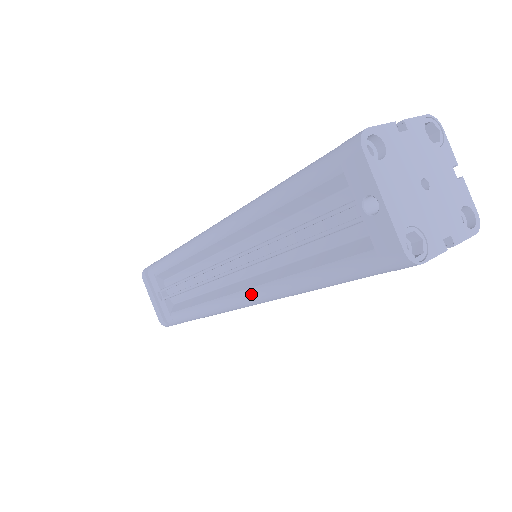
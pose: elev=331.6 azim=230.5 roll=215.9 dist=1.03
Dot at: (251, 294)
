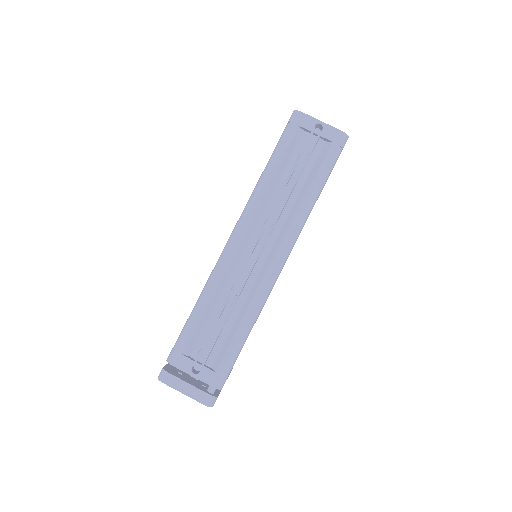
Dot at: (286, 242)
